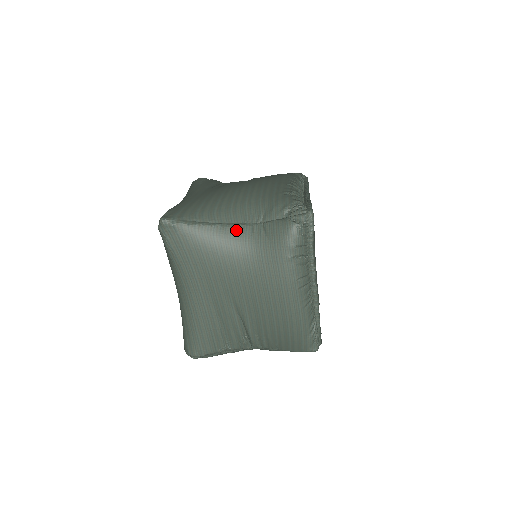
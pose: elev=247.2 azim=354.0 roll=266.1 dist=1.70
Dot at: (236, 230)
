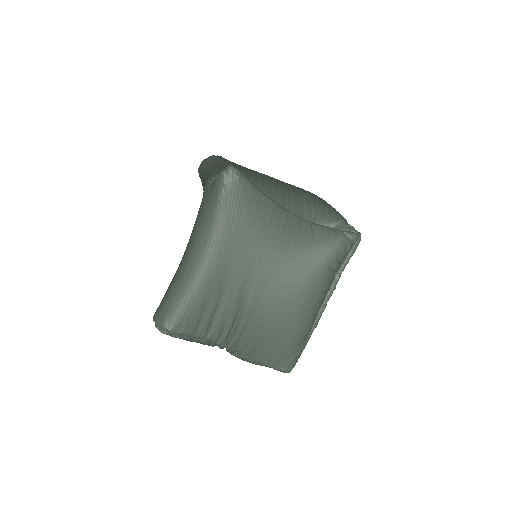
Dot at: (288, 217)
